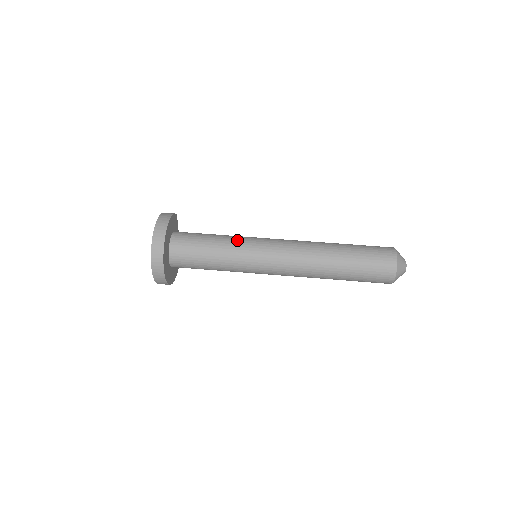
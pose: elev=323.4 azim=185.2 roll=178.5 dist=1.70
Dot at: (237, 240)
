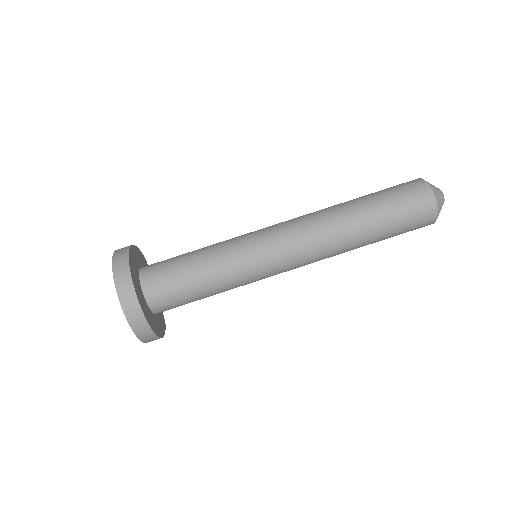
Dot at: (224, 241)
